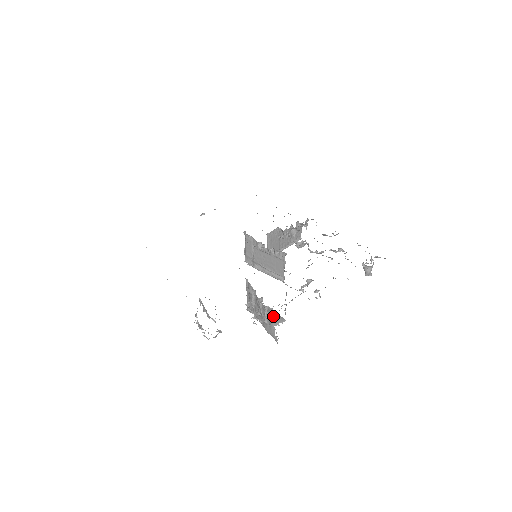
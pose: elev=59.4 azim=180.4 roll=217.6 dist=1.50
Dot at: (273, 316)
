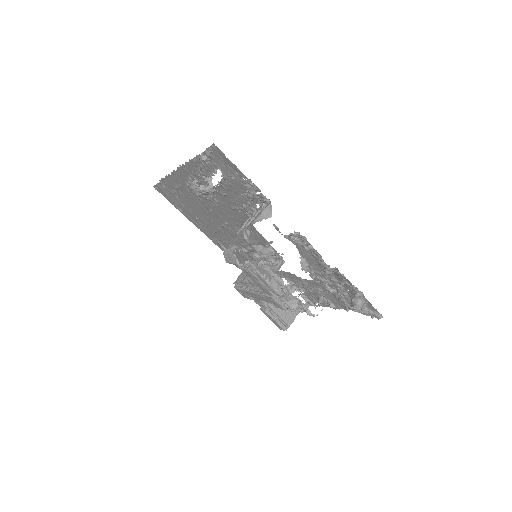
Dot at: (262, 211)
